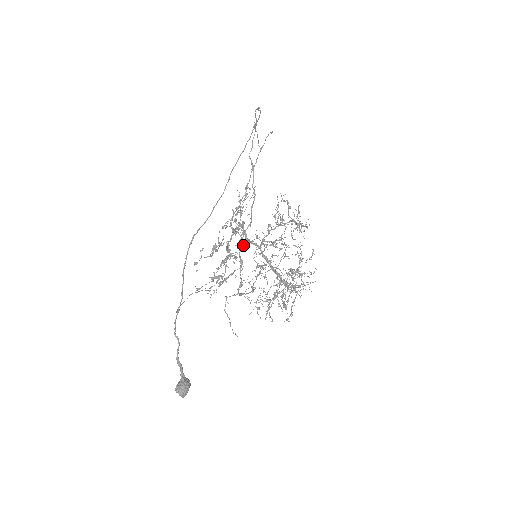
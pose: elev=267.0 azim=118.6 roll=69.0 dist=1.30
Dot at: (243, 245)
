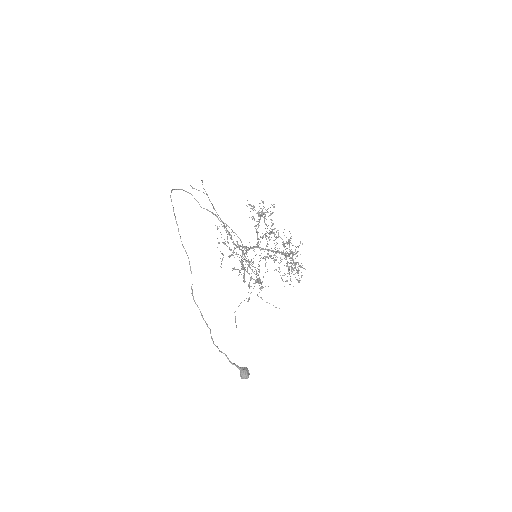
Dot at: occluded
